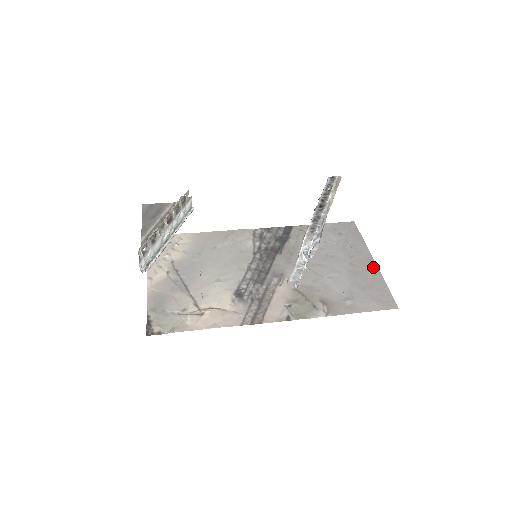
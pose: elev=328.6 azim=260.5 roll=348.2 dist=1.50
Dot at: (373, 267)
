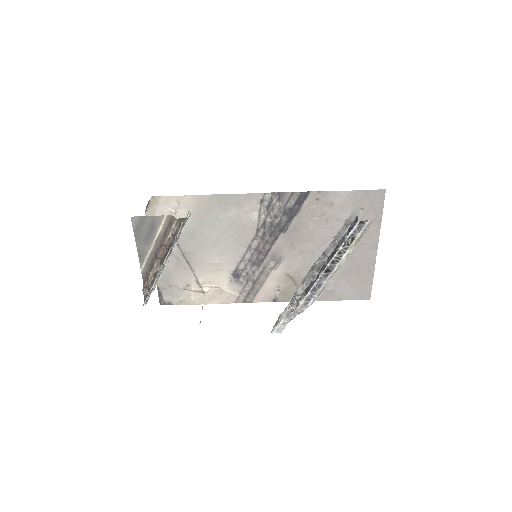
Dot at: (372, 257)
